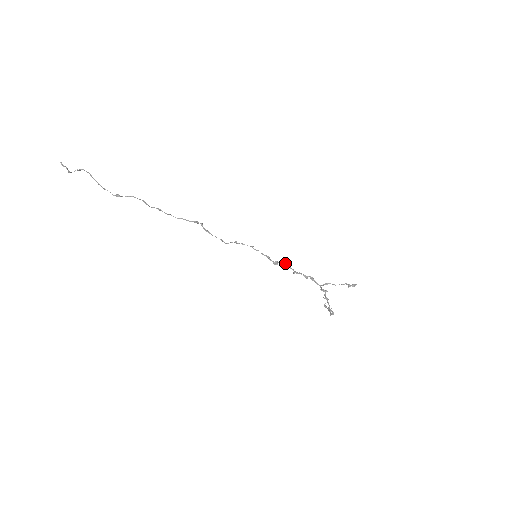
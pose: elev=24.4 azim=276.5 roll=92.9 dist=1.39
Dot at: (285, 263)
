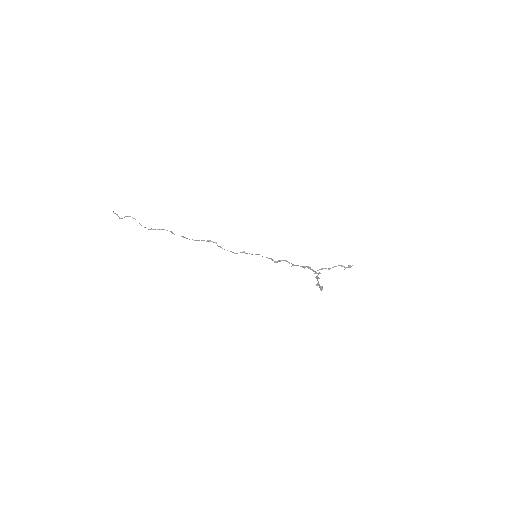
Dot at: (285, 260)
